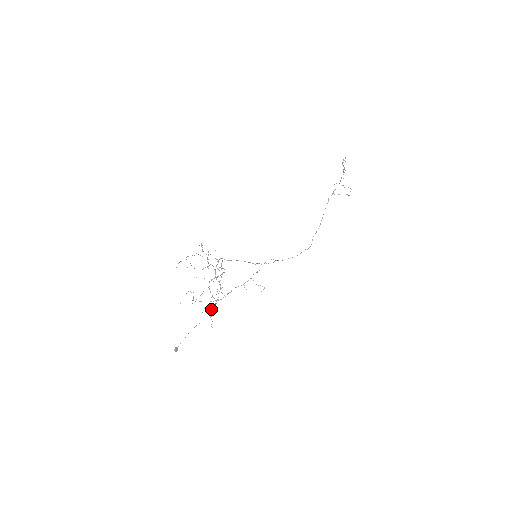
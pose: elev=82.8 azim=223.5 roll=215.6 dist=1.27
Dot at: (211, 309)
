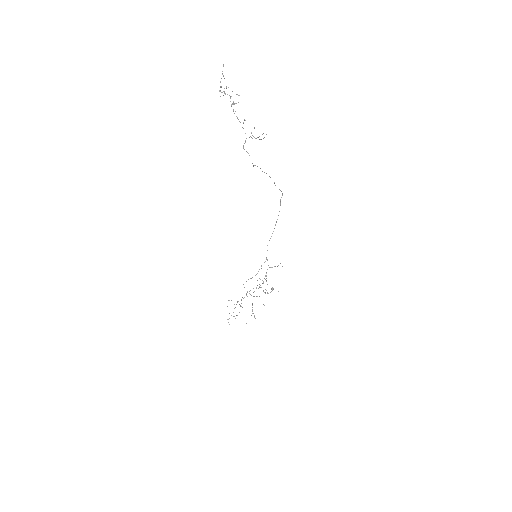
Dot at: (267, 292)
